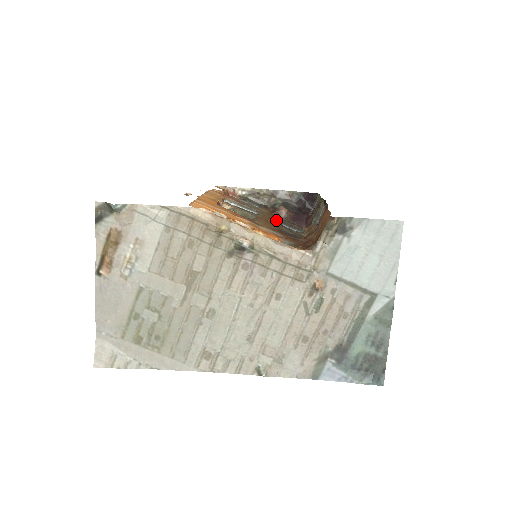
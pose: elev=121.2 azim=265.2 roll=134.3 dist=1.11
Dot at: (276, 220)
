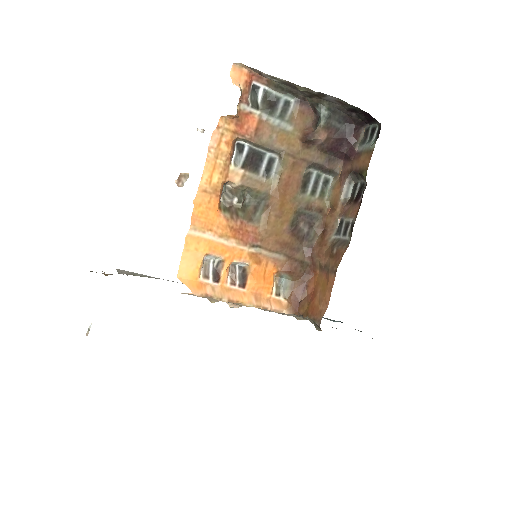
Dot at: (300, 174)
